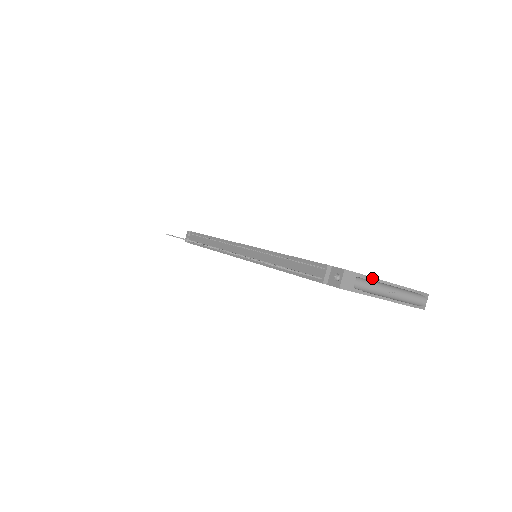
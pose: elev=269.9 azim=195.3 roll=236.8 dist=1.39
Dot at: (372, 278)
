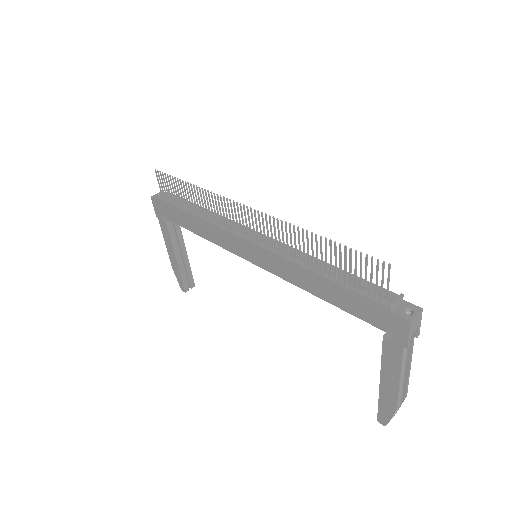
Dot at: (413, 344)
